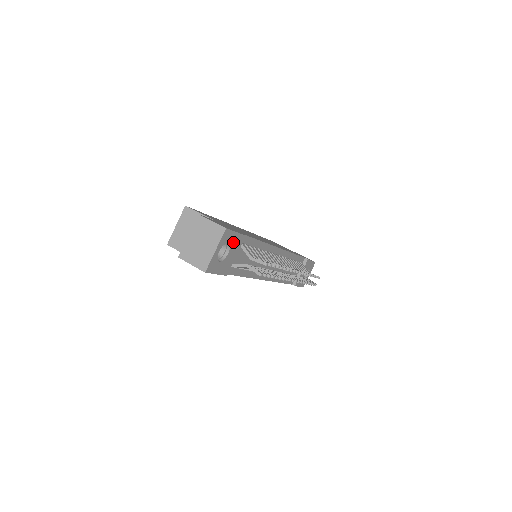
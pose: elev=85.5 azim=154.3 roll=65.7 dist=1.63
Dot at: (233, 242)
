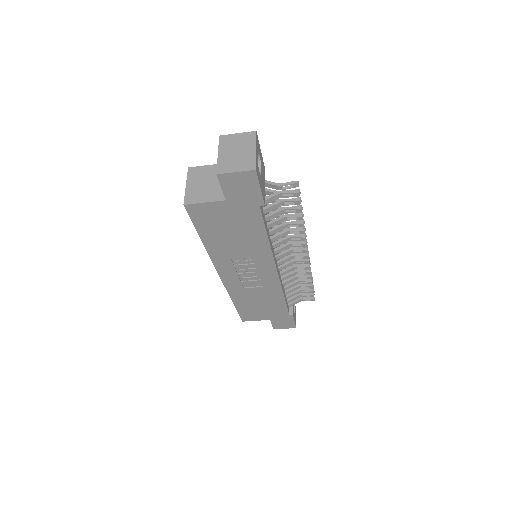
Dot at: (261, 161)
